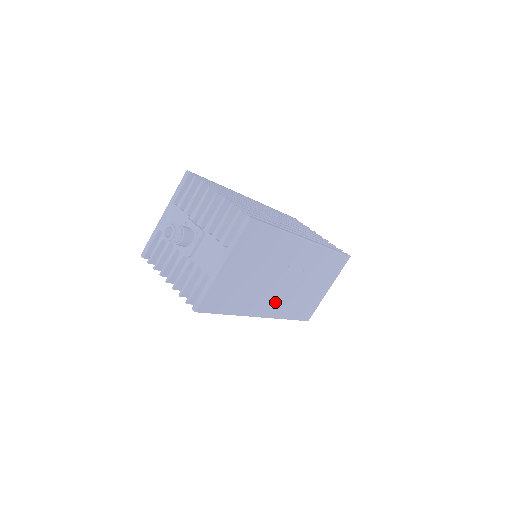
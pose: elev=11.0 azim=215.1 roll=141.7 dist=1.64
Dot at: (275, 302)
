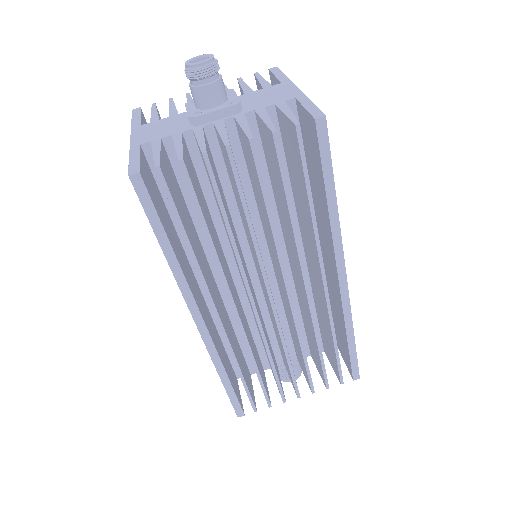
Dot at: occluded
